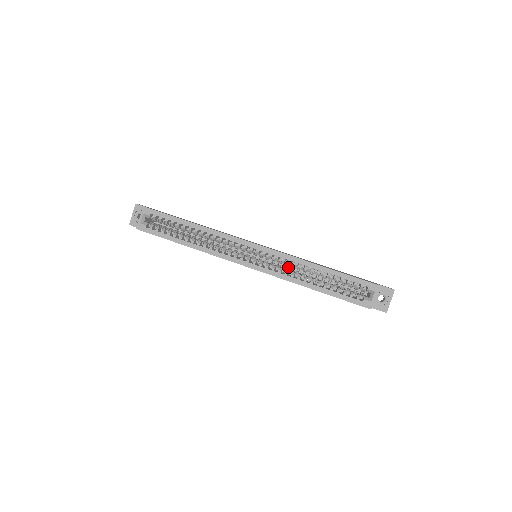
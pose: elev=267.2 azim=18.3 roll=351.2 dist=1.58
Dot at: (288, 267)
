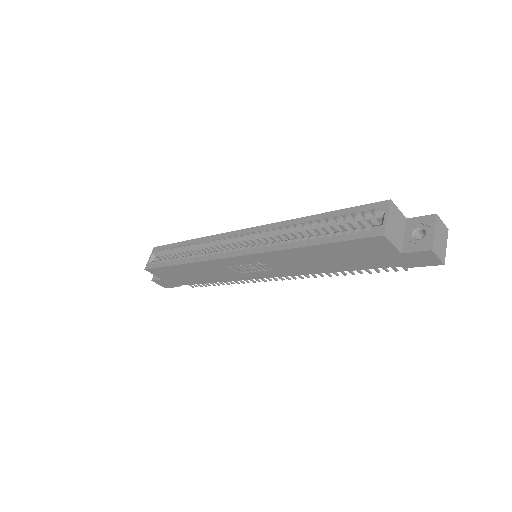
Dot at: occluded
